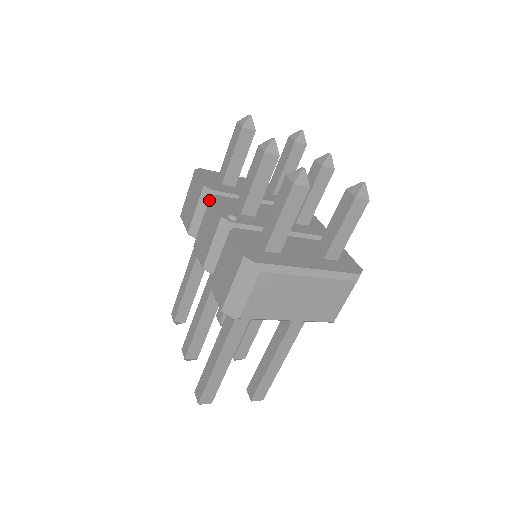
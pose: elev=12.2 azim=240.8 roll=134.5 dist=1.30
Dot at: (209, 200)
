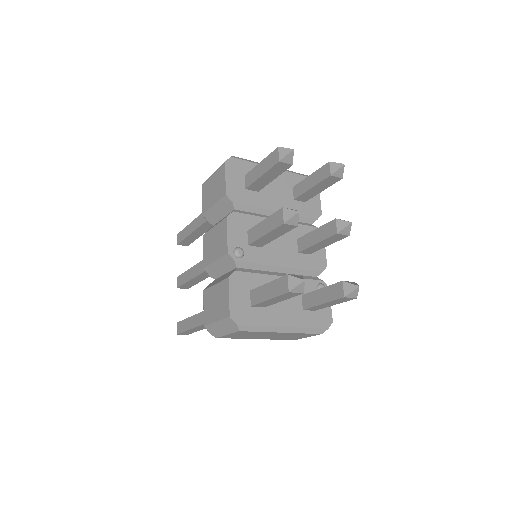
Dot at: (225, 219)
